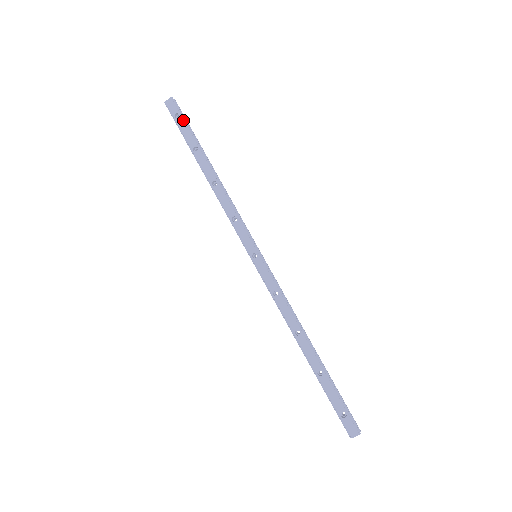
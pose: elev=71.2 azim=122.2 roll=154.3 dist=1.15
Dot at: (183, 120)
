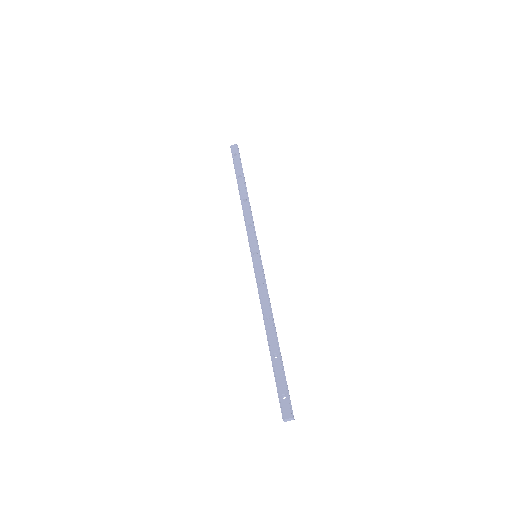
Dot at: (239, 158)
